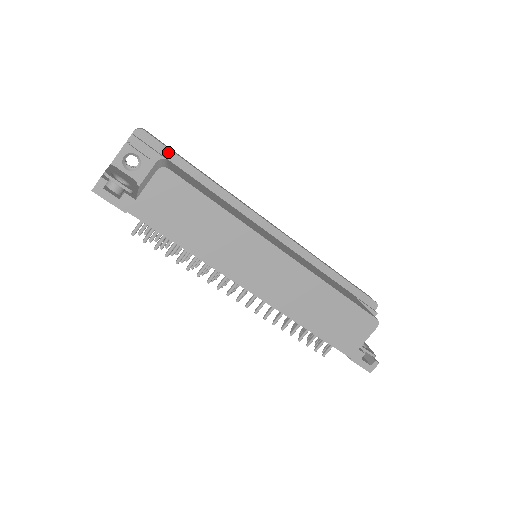
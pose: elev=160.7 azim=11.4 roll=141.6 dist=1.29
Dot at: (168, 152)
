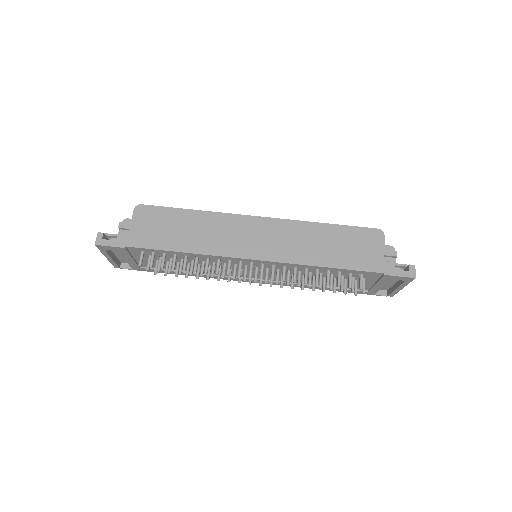
Dot at: occluded
